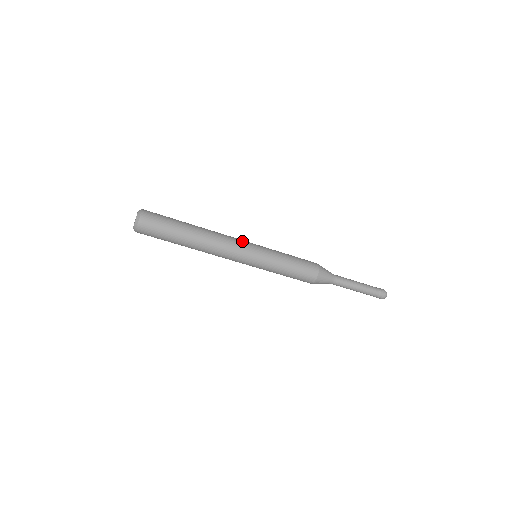
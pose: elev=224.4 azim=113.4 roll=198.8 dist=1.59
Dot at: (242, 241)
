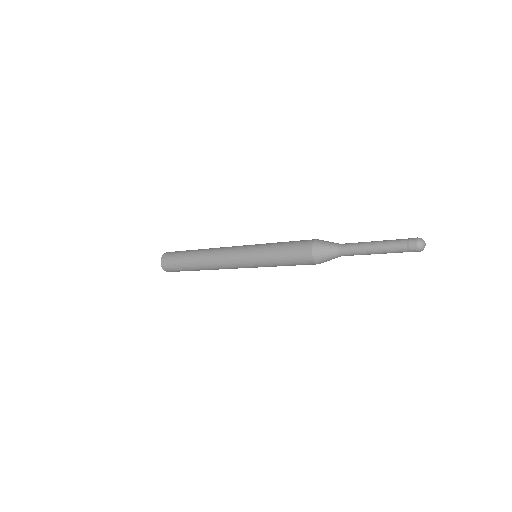
Dot at: (235, 248)
